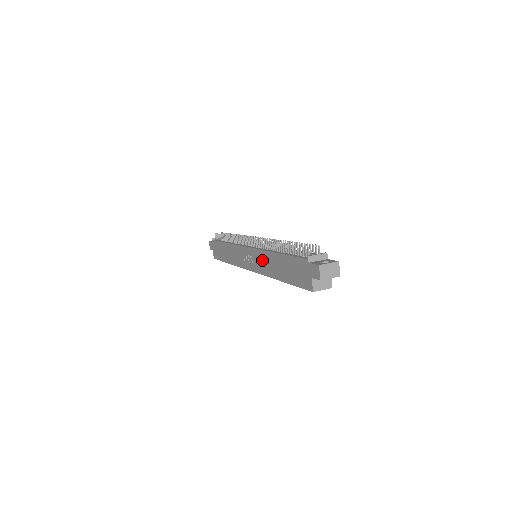
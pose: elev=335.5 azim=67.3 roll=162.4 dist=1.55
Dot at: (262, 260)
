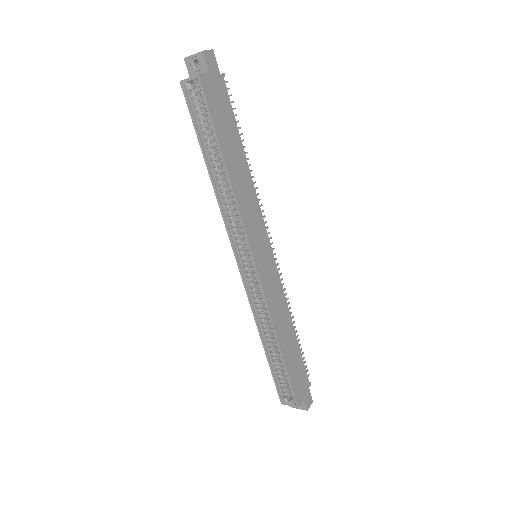
Dot at: occluded
